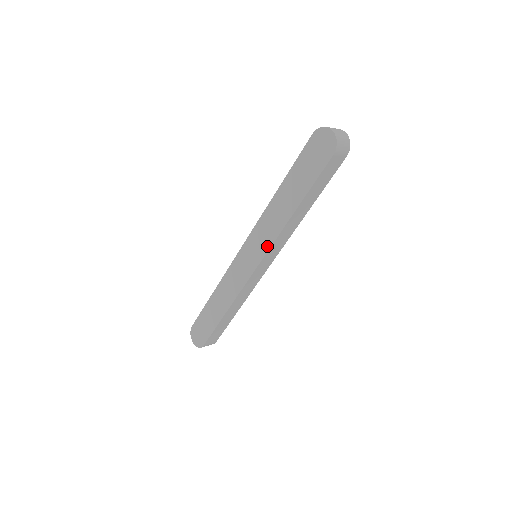
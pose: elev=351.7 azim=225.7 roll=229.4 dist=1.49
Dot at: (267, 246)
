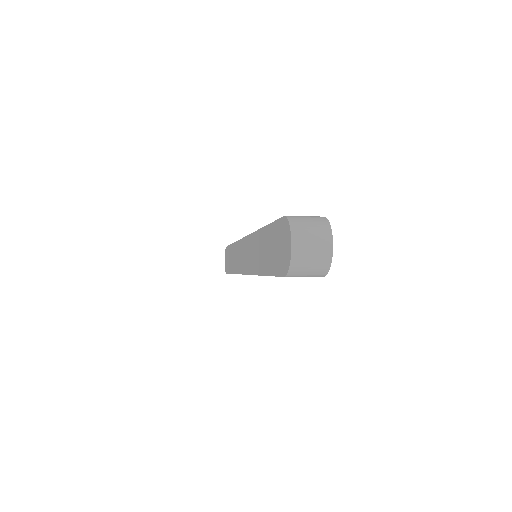
Dot at: (249, 269)
